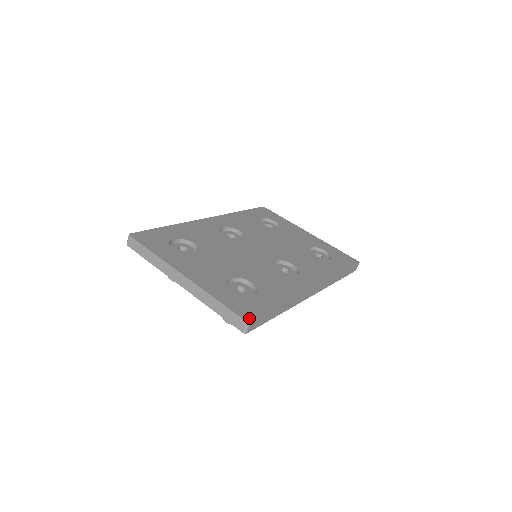
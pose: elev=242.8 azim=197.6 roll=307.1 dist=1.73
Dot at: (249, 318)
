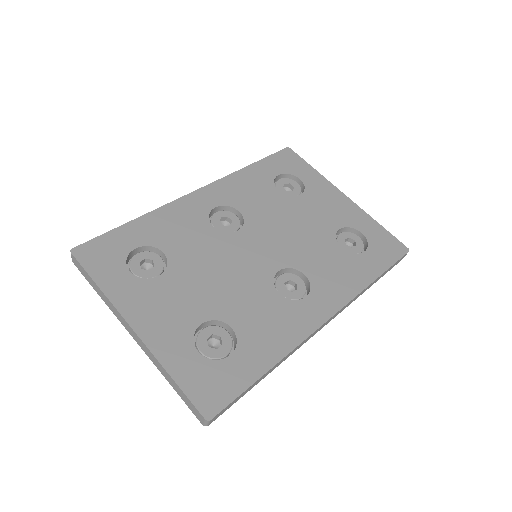
Dot at: (210, 410)
